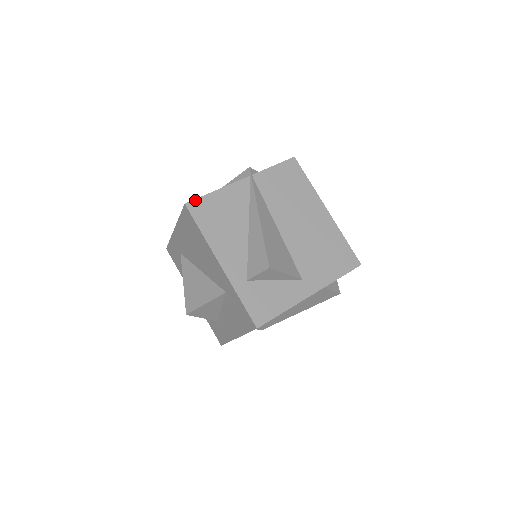
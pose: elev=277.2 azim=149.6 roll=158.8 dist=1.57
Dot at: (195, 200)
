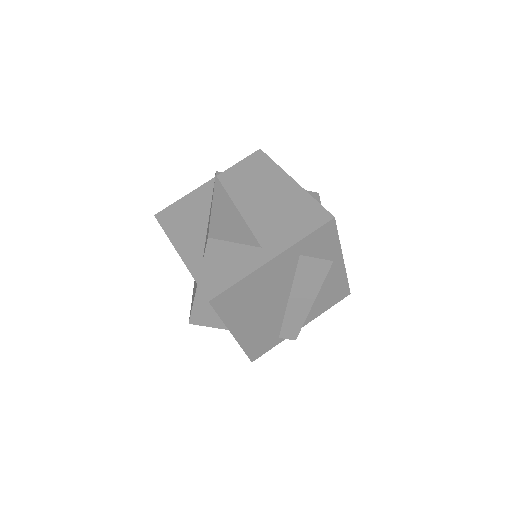
Dot at: (163, 210)
